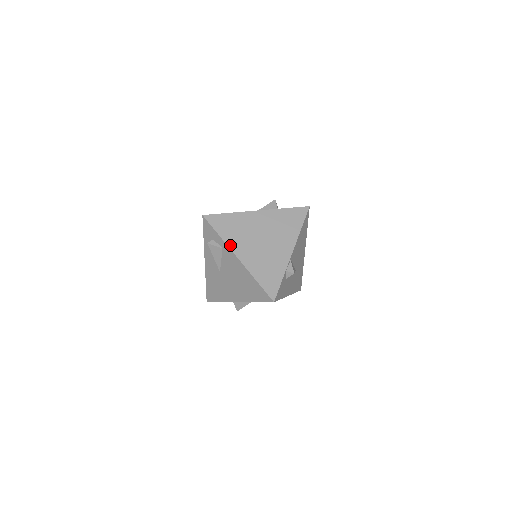
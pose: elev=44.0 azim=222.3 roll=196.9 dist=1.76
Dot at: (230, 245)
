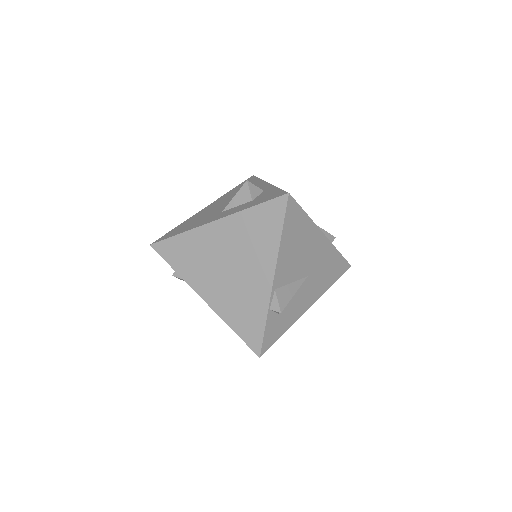
Dot at: (190, 283)
